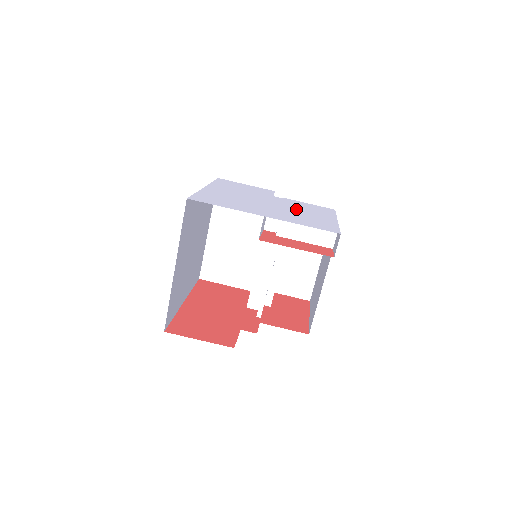
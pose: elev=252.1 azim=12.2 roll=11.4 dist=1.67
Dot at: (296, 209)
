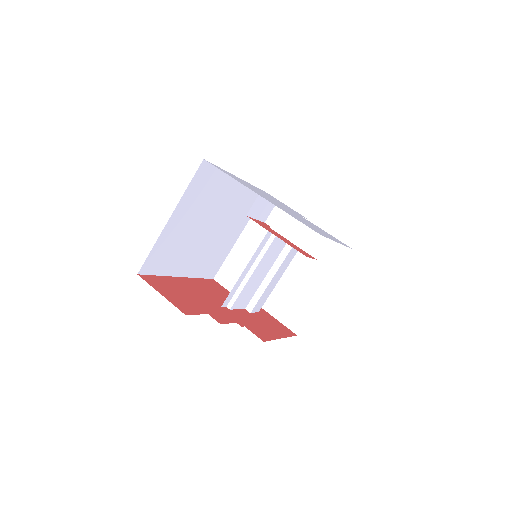
Dot at: (306, 221)
